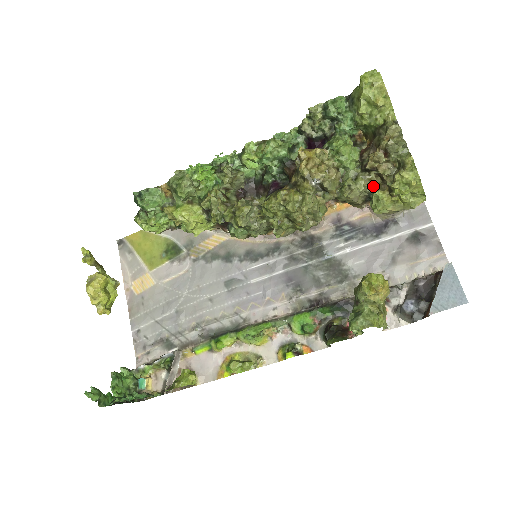
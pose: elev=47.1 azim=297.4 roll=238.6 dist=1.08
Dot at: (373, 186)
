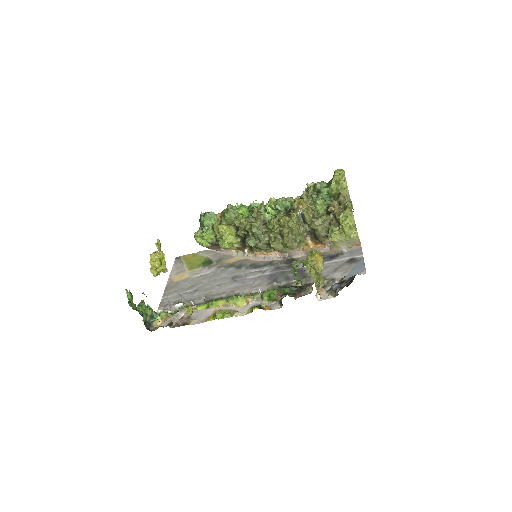
Dot at: (331, 224)
